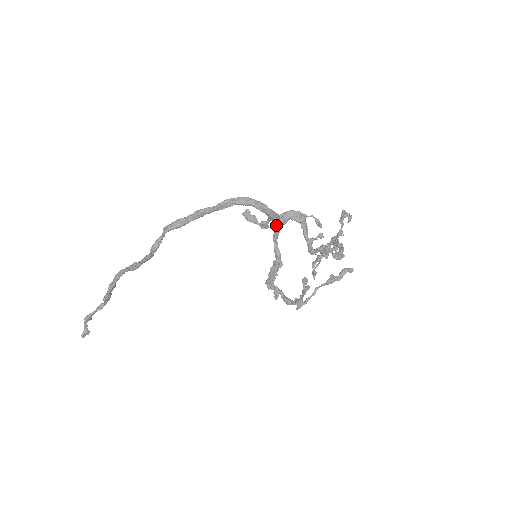
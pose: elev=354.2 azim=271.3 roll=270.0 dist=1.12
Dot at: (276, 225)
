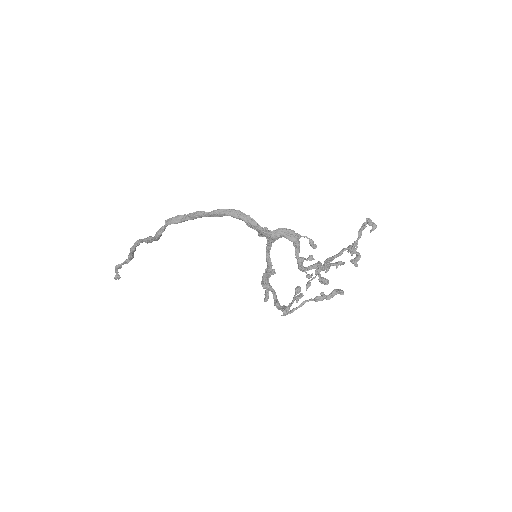
Dot at: (268, 239)
